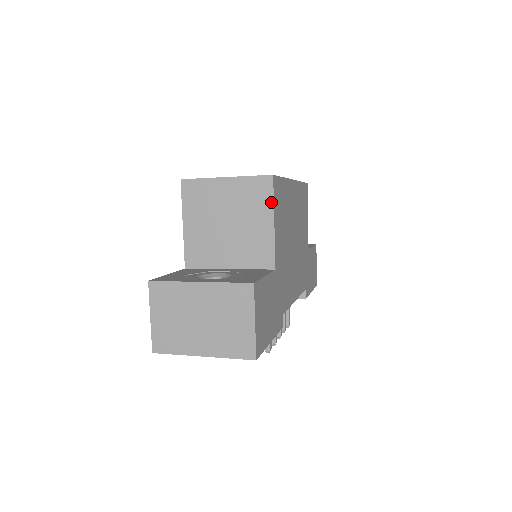
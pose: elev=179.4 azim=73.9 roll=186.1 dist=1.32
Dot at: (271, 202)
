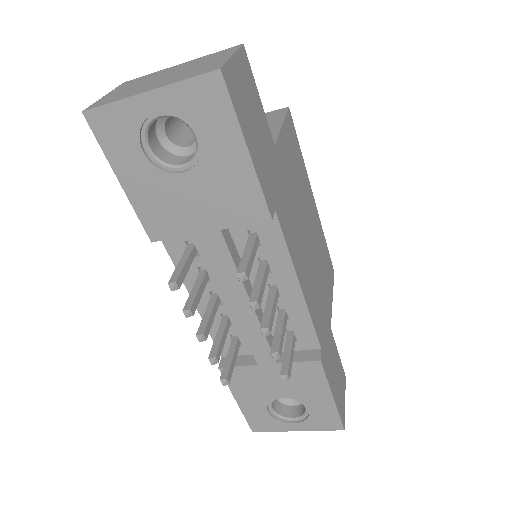
Dot at: (282, 117)
